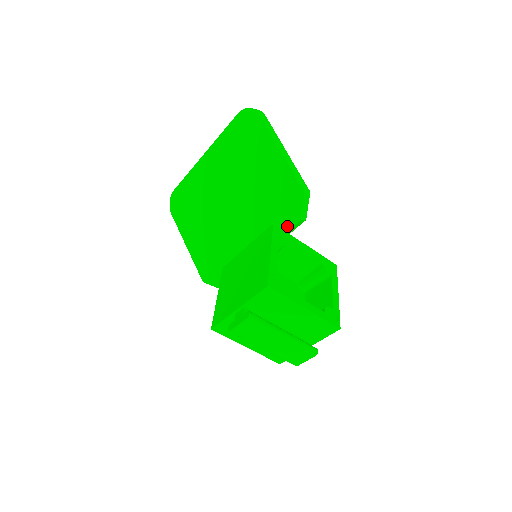
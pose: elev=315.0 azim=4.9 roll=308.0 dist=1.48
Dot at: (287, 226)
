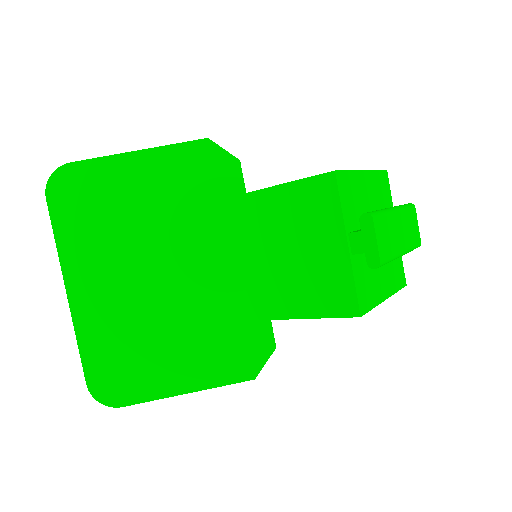
Dot at: (239, 184)
